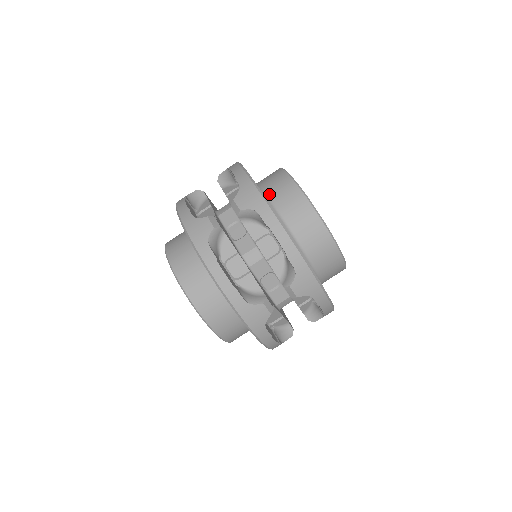
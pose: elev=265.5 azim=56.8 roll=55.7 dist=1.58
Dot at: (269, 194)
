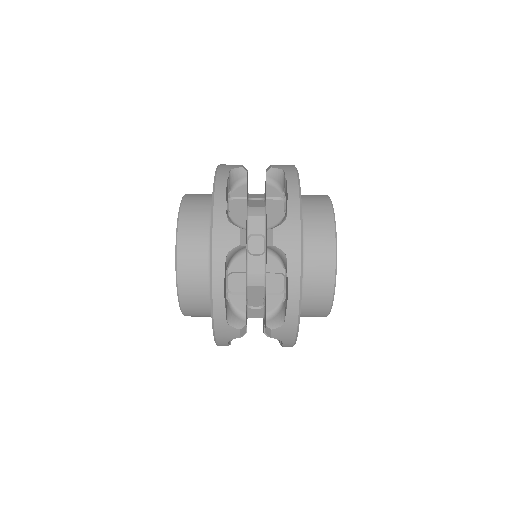
Dot at: (304, 299)
